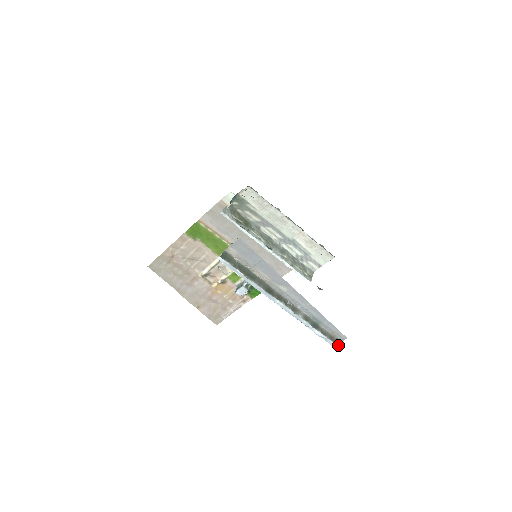
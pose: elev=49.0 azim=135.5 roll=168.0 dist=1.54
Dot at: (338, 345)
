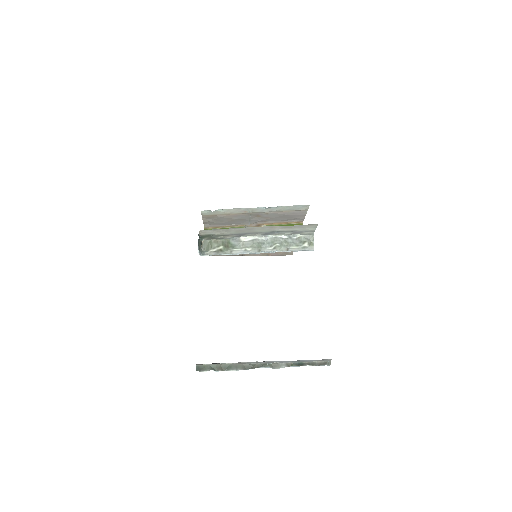
Dot at: (329, 365)
